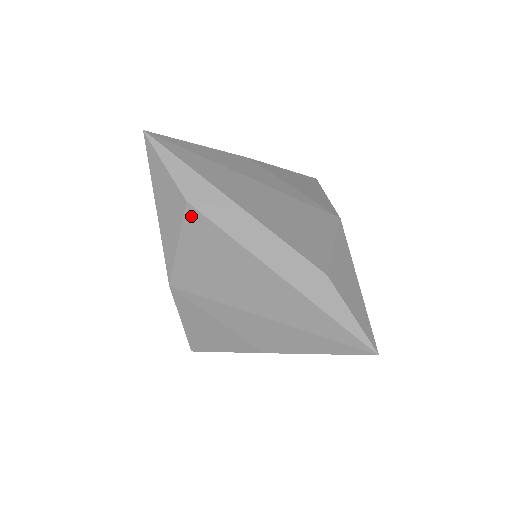
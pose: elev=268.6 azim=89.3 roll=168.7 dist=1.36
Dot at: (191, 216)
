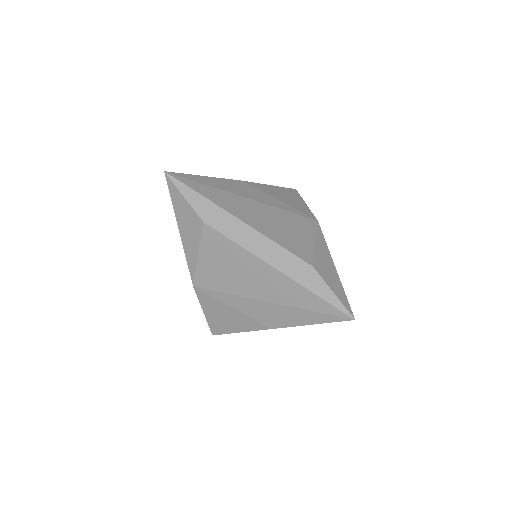
Dot at: (208, 232)
